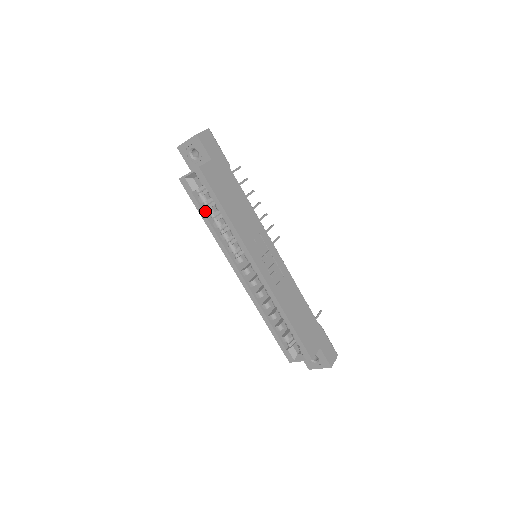
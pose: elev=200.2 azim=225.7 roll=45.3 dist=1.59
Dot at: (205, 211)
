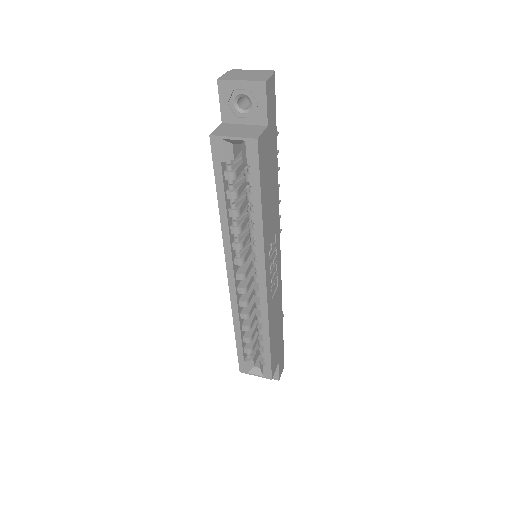
Dot at: (226, 191)
